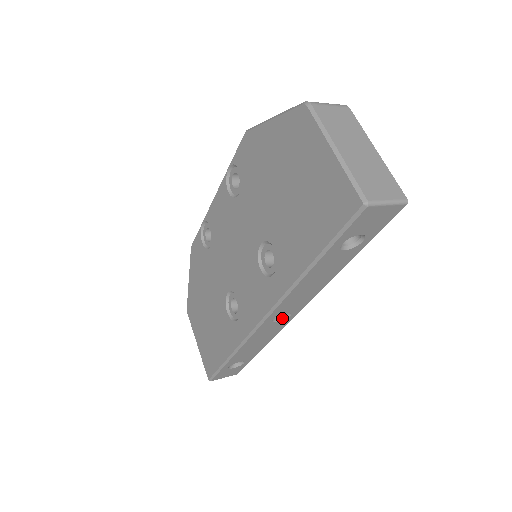
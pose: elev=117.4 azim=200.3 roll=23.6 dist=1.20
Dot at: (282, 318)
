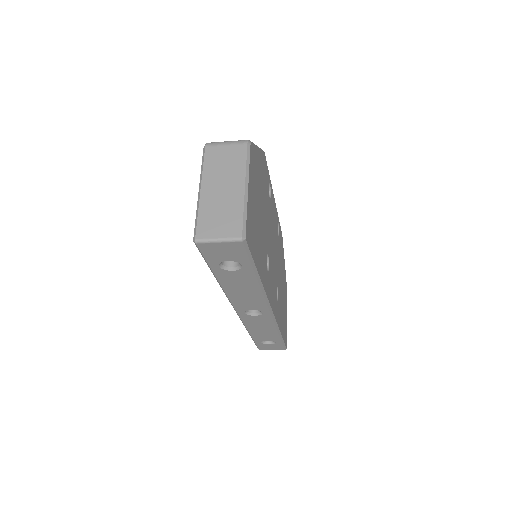
Dot at: (259, 313)
